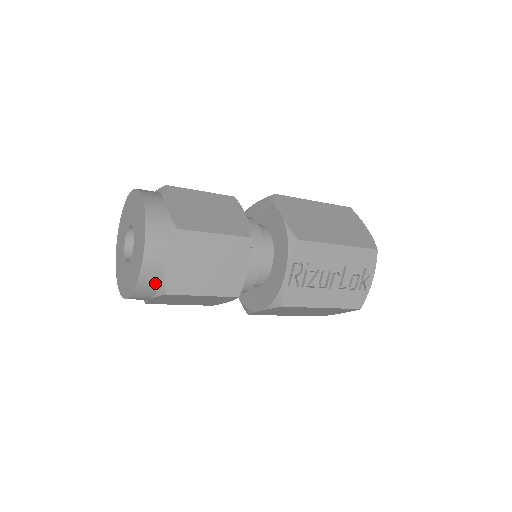
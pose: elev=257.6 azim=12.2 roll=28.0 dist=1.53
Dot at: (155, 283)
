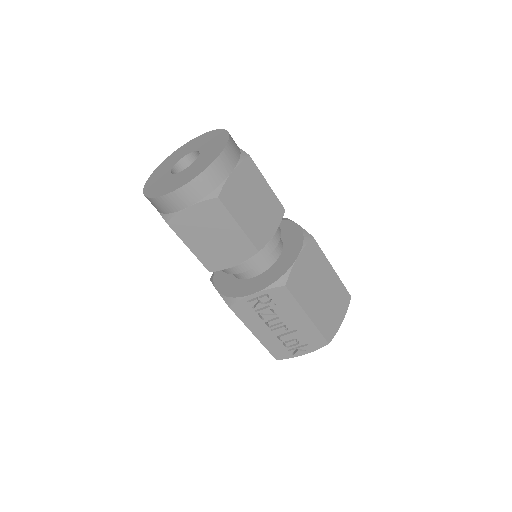
Dot at: (168, 209)
